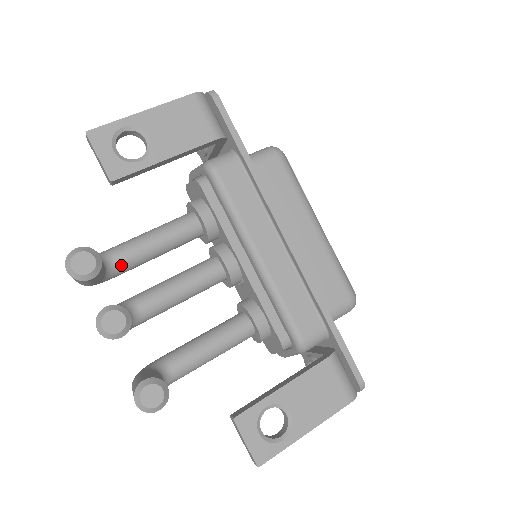
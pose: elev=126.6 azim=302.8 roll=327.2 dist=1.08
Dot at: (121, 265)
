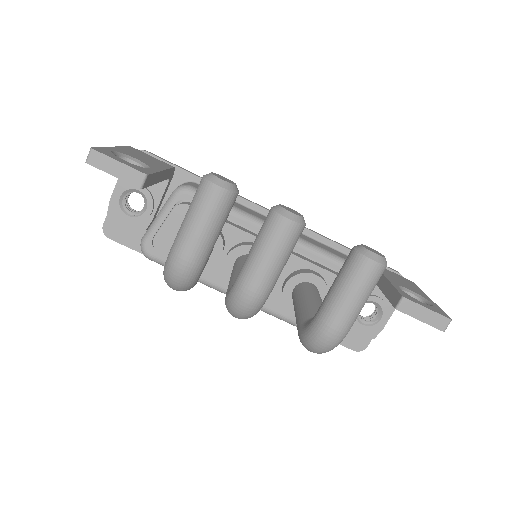
Dot at: occluded
